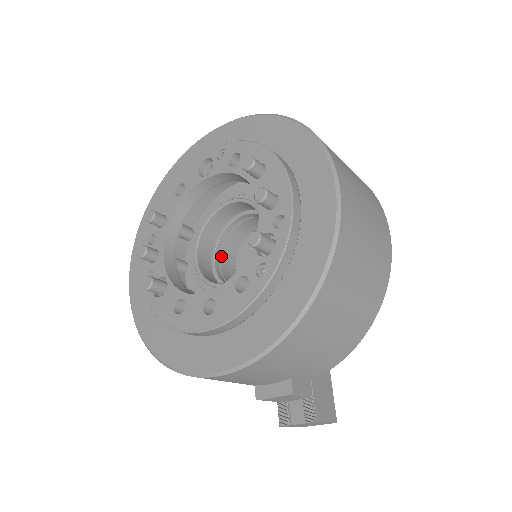
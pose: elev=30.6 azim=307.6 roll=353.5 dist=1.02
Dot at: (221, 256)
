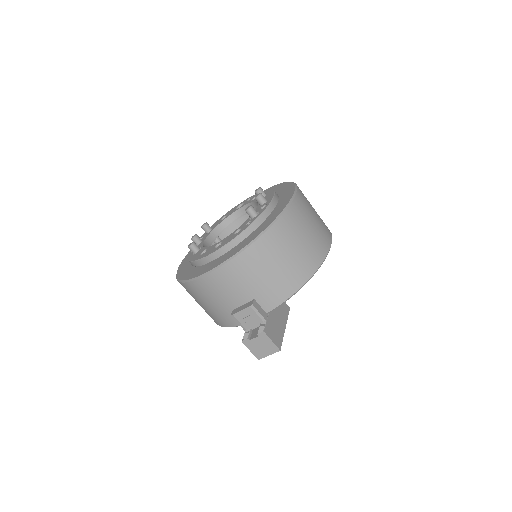
Dot at: occluded
